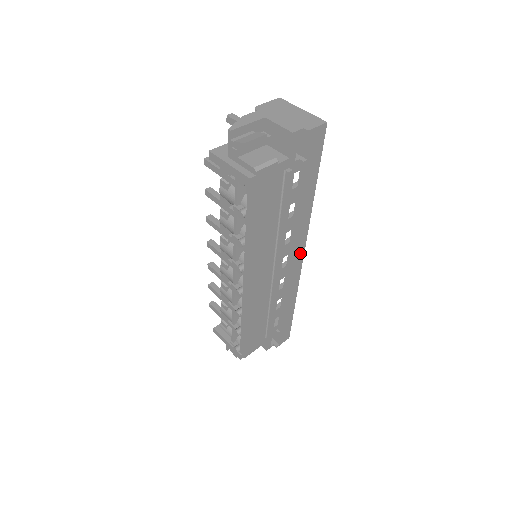
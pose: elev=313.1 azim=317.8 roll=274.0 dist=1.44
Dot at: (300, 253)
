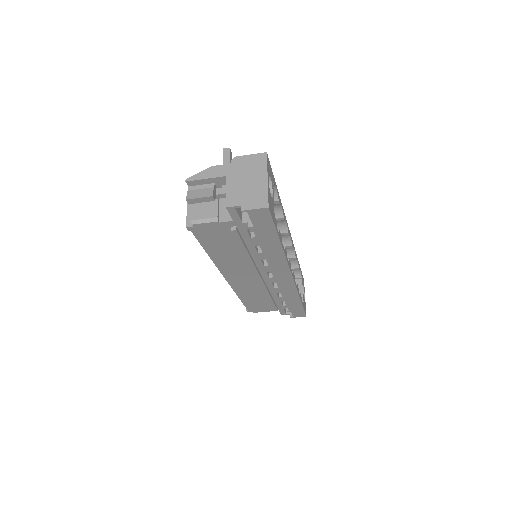
Dot at: (286, 275)
